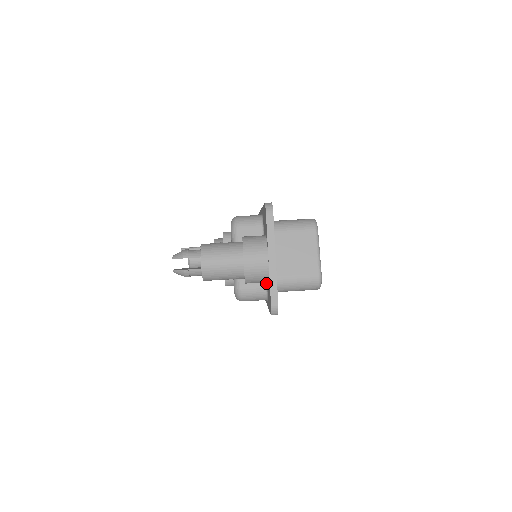
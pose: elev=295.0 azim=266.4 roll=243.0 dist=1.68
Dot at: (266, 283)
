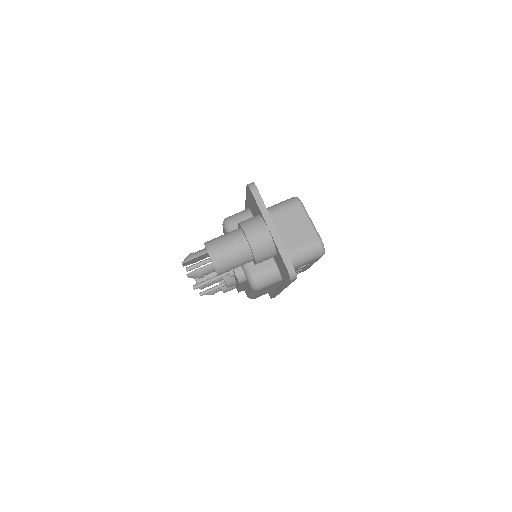
Dot at: (275, 262)
